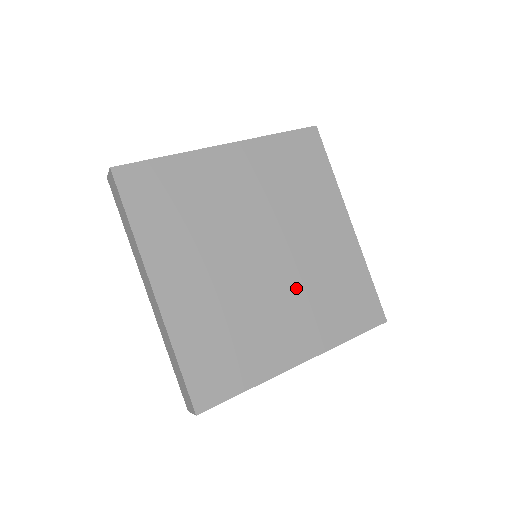
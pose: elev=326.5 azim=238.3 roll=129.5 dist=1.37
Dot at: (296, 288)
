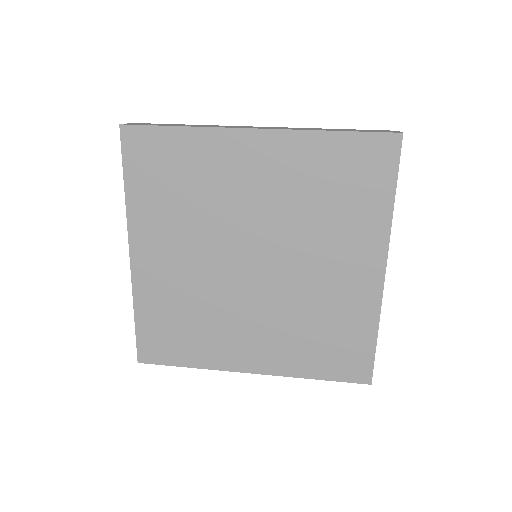
Dot at: (275, 309)
